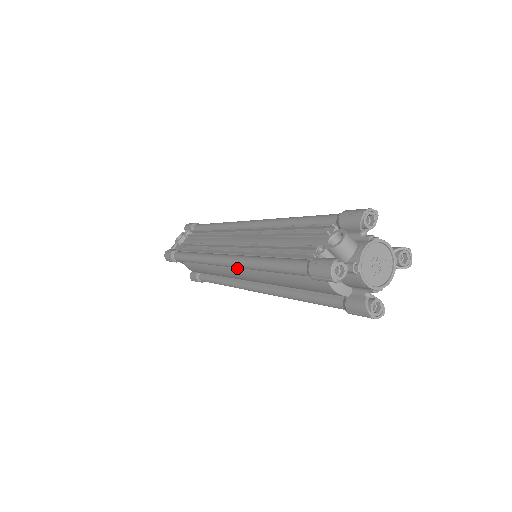
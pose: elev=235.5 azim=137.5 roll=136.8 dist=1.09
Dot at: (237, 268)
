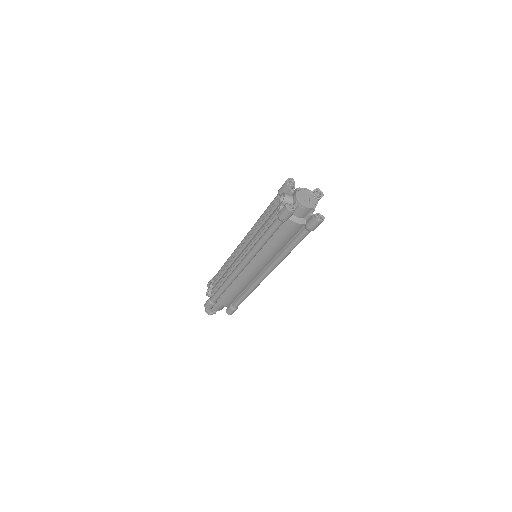
Dot at: (250, 265)
